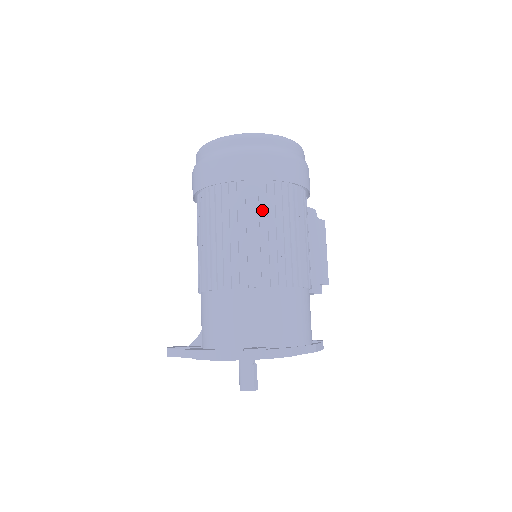
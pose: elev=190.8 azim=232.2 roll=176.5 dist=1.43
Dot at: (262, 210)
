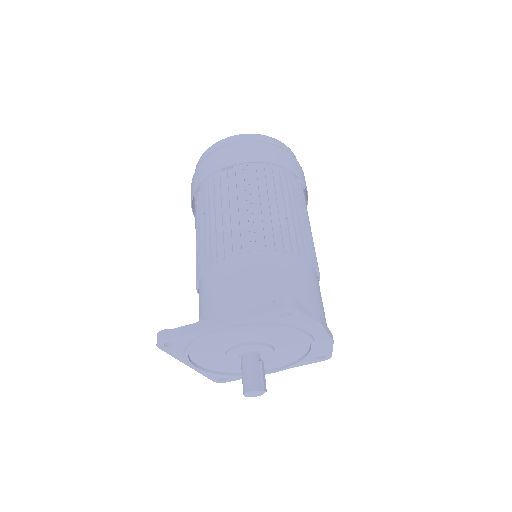
Dot at: (278, 189)
